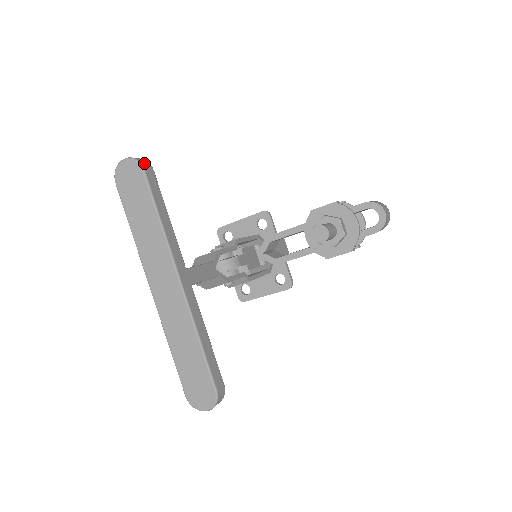
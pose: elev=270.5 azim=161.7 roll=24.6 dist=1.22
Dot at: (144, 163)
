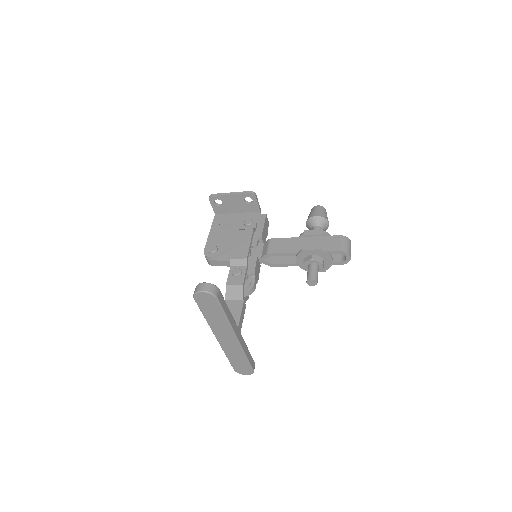
Dot at: (216, 292)
